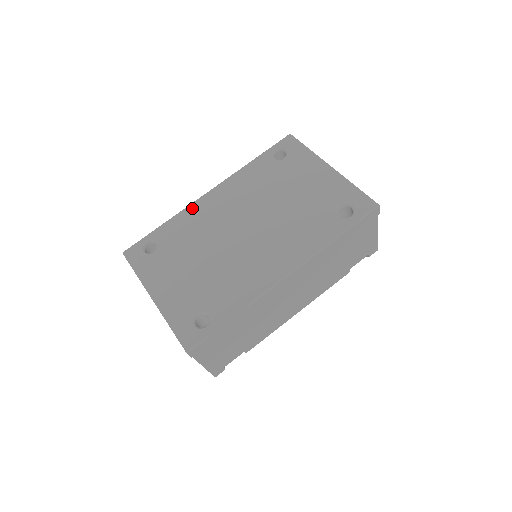
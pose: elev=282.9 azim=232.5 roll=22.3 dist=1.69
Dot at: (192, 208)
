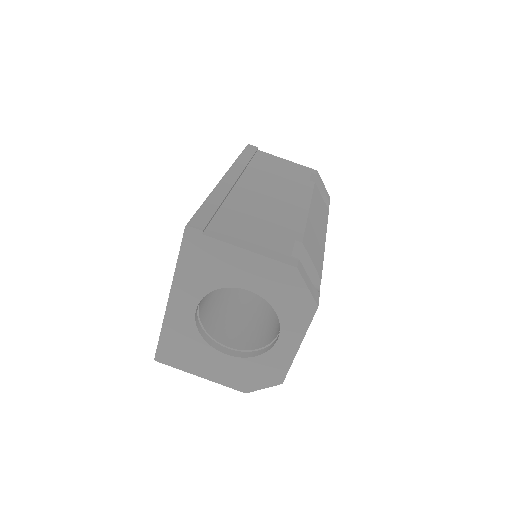
Dot at: occluded
